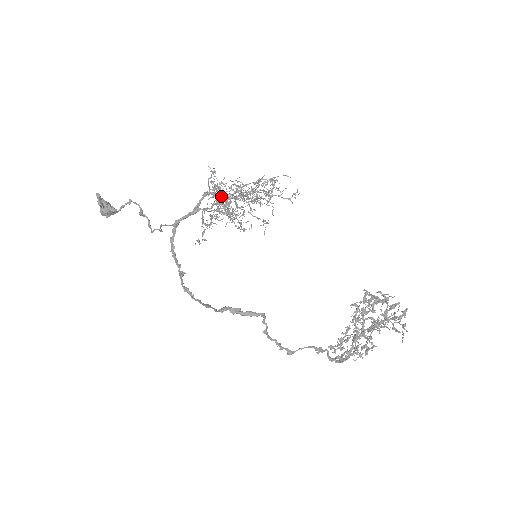
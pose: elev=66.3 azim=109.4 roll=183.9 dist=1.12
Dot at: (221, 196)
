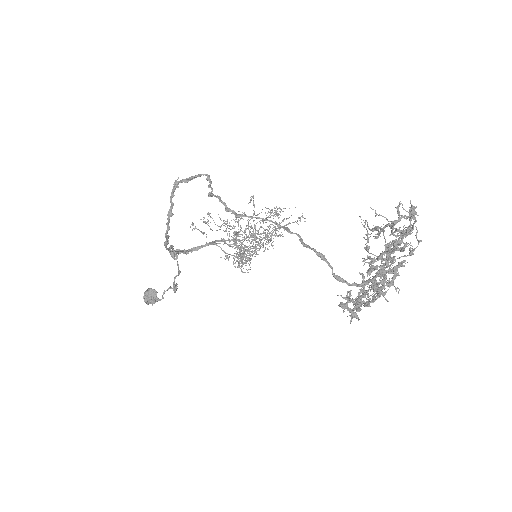
Dot at: occluded
